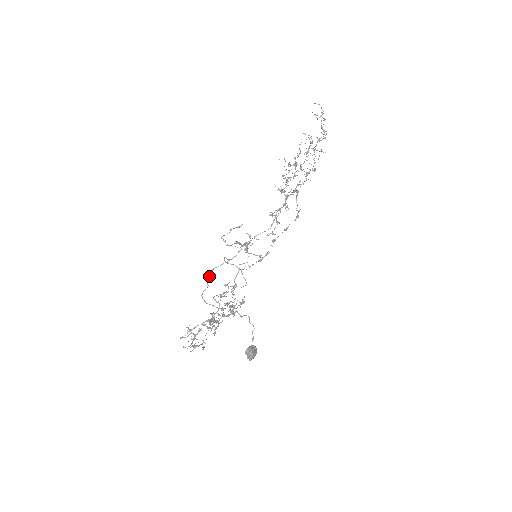
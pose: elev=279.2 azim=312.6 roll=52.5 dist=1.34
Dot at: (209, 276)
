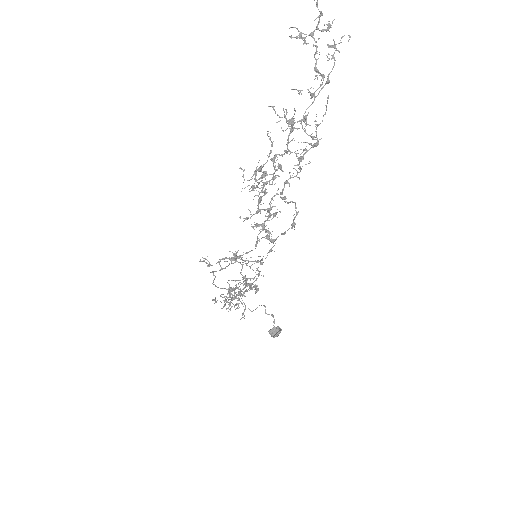
Dot at: (212, 271)
